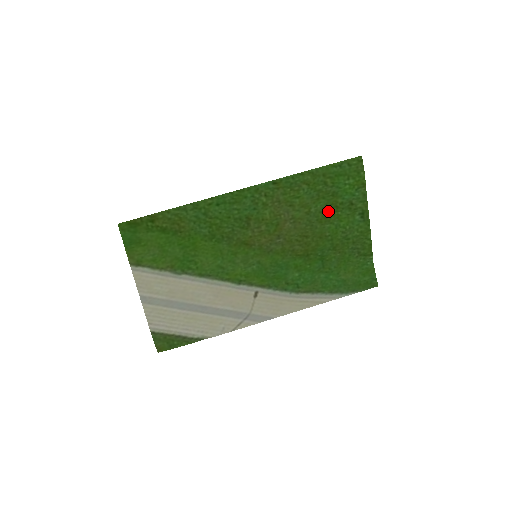
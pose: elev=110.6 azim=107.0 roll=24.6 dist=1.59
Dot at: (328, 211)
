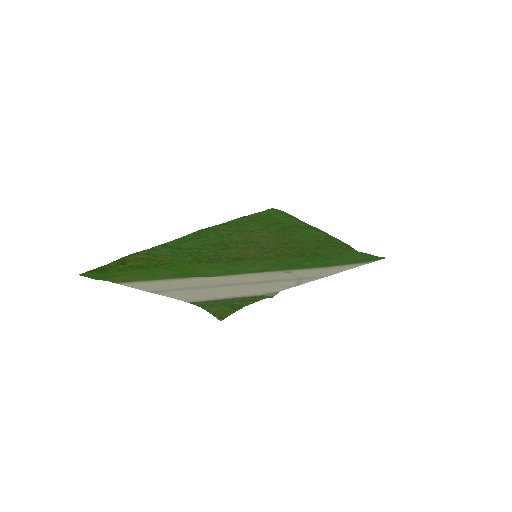
Dot at: (284, 230)
